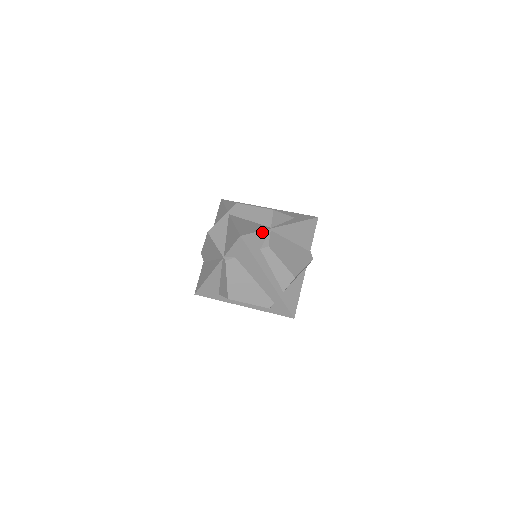
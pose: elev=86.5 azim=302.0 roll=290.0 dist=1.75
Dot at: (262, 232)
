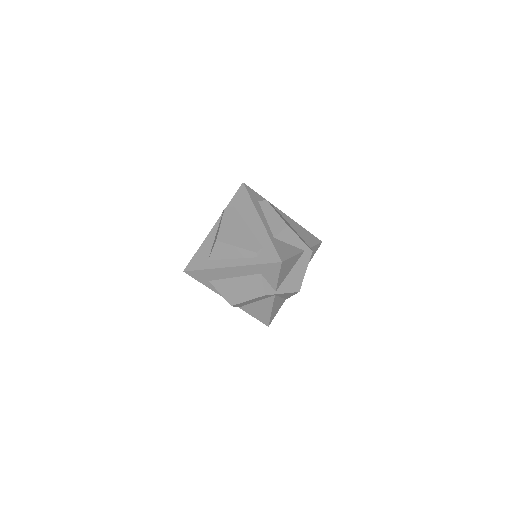
Dot at: (263, 198)
